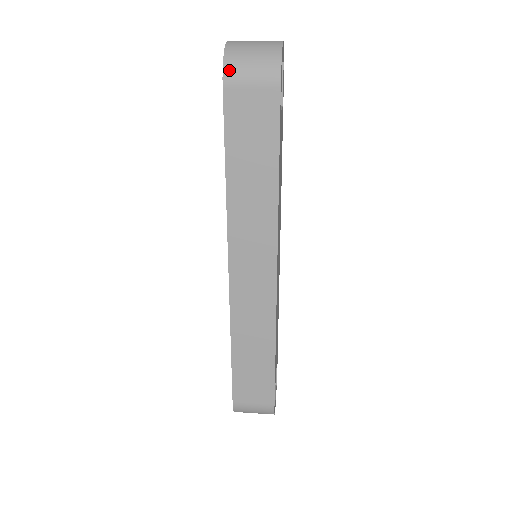
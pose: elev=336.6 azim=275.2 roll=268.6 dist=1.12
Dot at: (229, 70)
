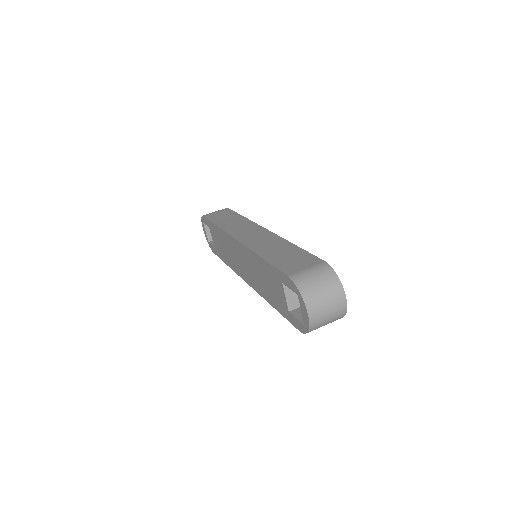
Dot at: occluded
